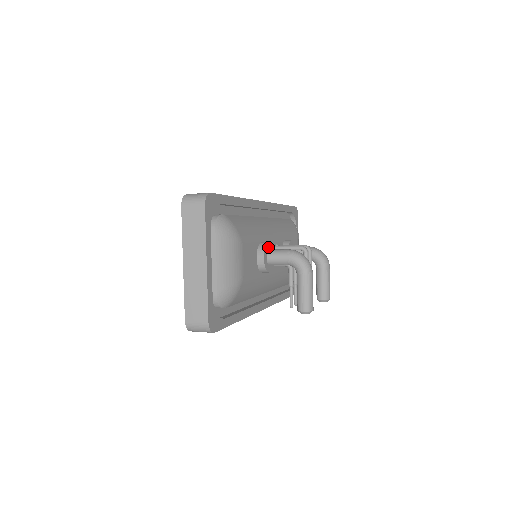
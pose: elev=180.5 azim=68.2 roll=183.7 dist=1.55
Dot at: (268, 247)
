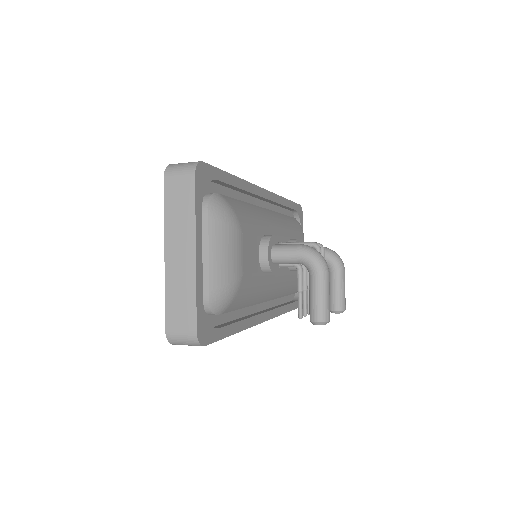
Dot at: (273, 241)
